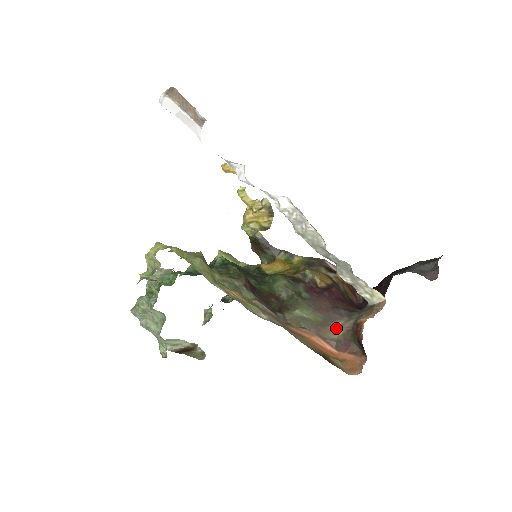
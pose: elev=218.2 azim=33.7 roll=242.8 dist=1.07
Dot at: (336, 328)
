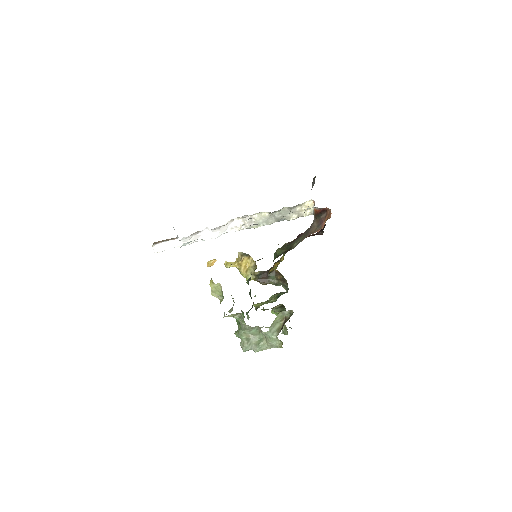
Dot at: (313, 227)
